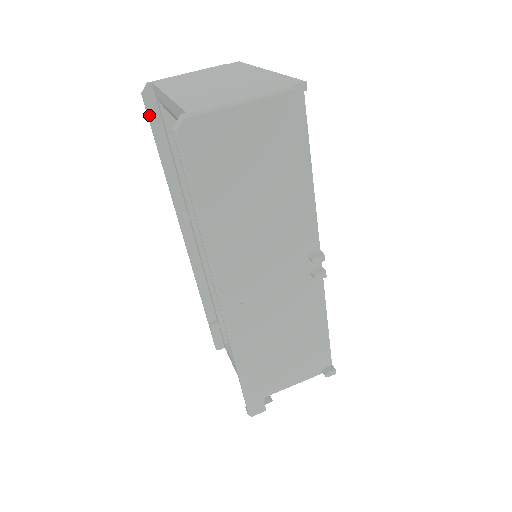
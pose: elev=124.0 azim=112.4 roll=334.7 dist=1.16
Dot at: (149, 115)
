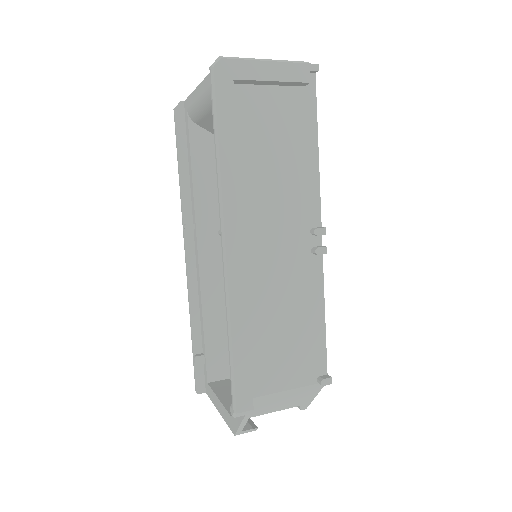
Dot at: (177, 127)
